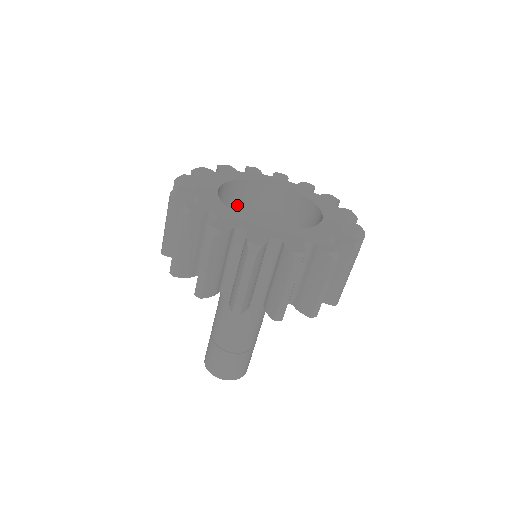
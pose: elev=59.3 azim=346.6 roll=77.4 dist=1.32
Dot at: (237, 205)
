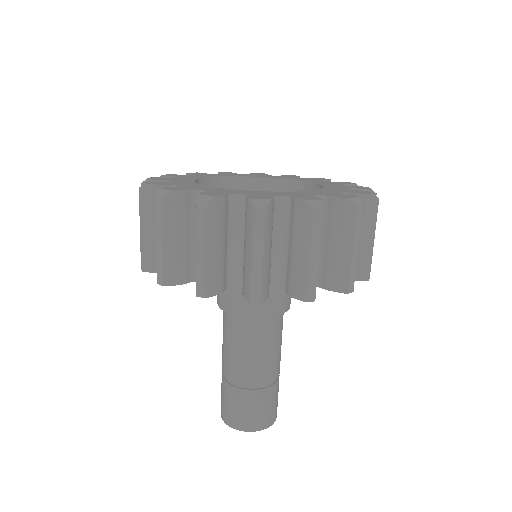
Dot at: occluded
